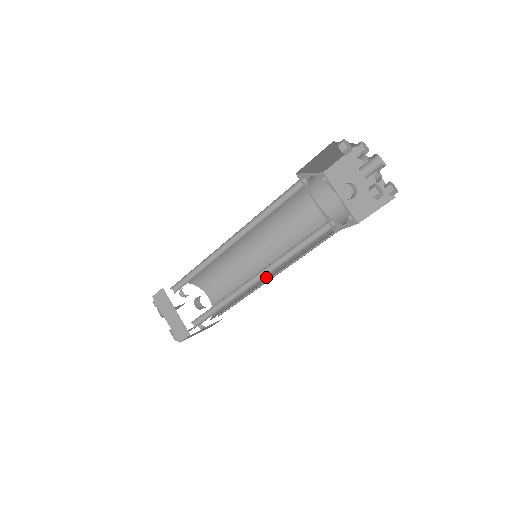
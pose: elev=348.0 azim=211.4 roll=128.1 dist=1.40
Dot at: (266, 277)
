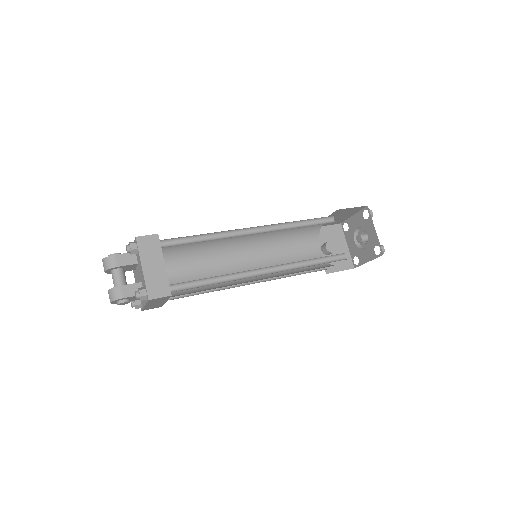
Dot at: (247, 280)
